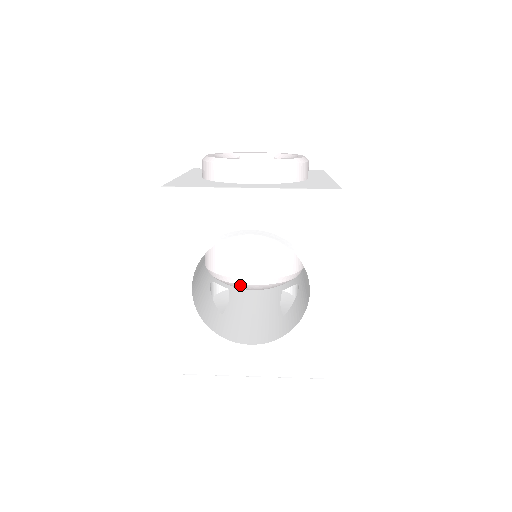
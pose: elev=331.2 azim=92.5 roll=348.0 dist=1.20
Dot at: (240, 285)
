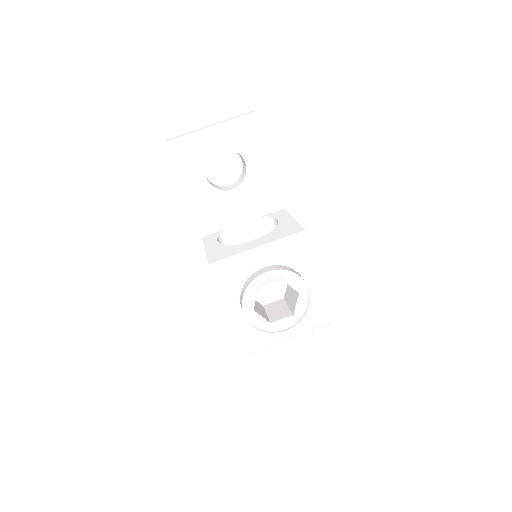
Dot at: occluded
